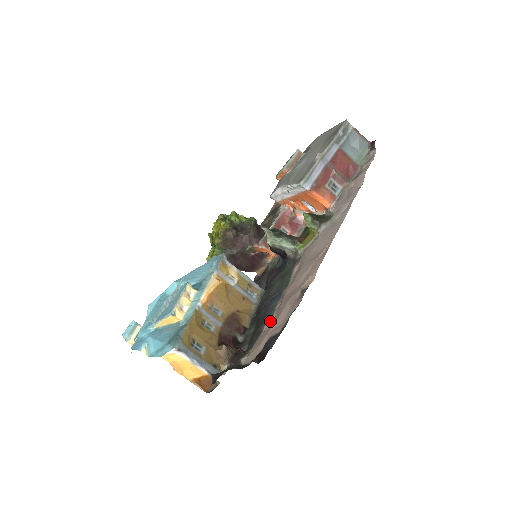
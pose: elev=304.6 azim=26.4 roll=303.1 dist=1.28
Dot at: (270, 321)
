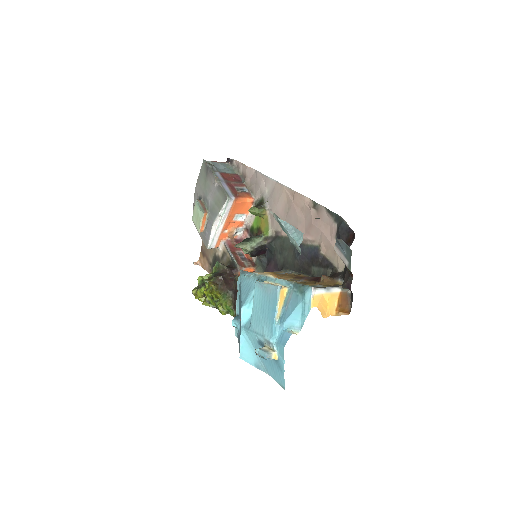
Dot at: (319, 246)
